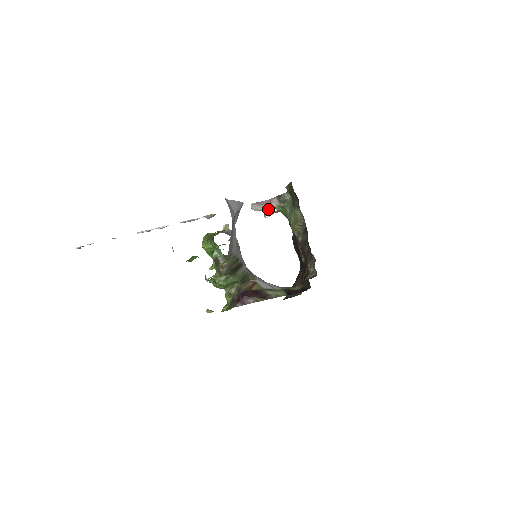
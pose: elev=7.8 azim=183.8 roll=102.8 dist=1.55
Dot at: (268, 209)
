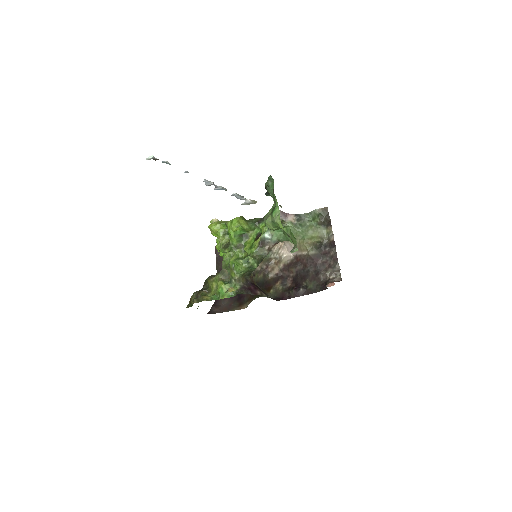
Dot at: (281, 221)
